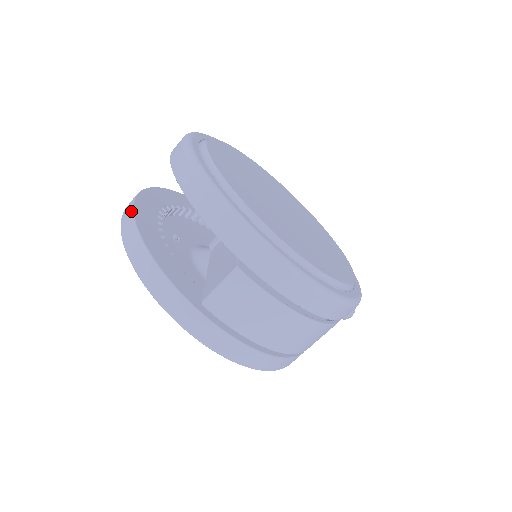
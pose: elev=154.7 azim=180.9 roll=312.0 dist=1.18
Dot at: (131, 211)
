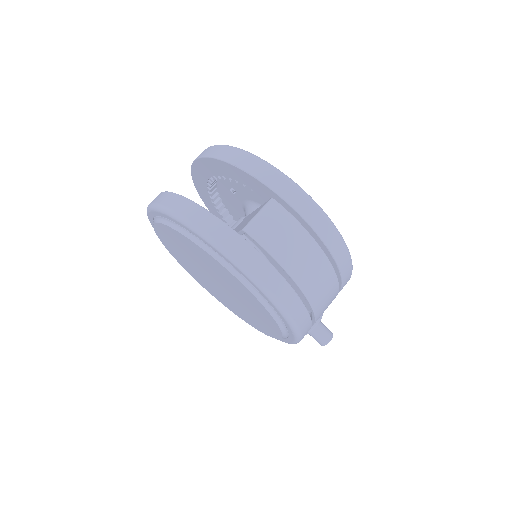
Dot at: (163, 192)
